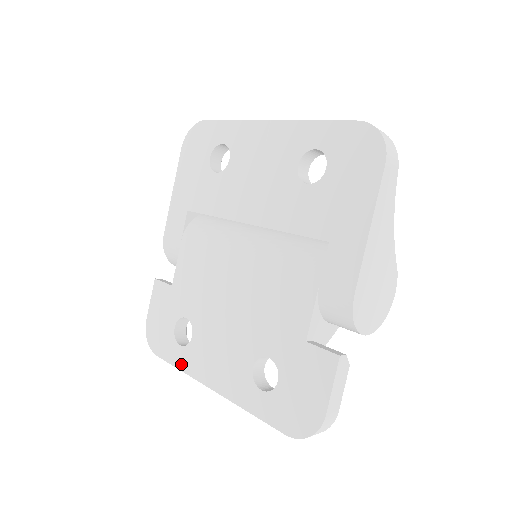
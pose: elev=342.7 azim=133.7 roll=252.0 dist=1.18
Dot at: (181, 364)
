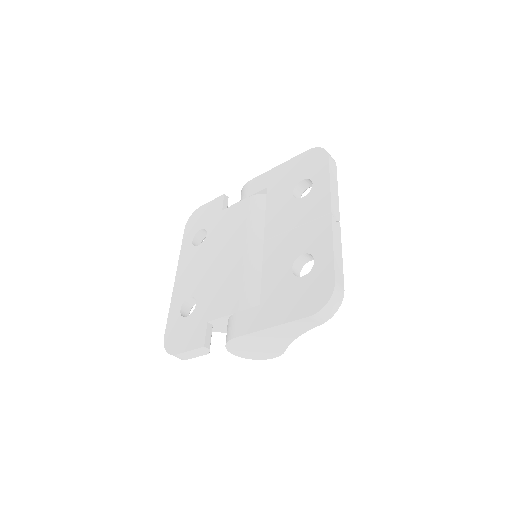
Dot at: (183, 249)
